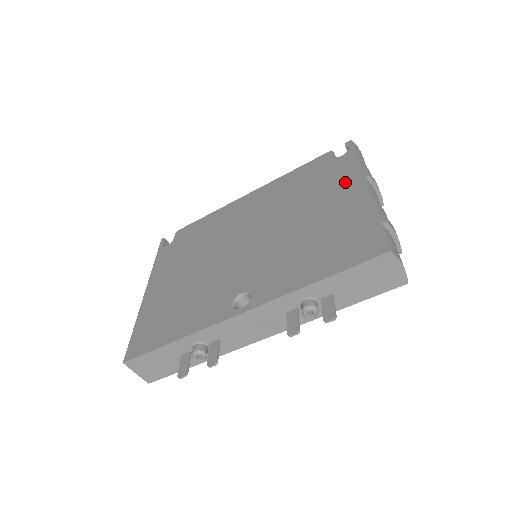
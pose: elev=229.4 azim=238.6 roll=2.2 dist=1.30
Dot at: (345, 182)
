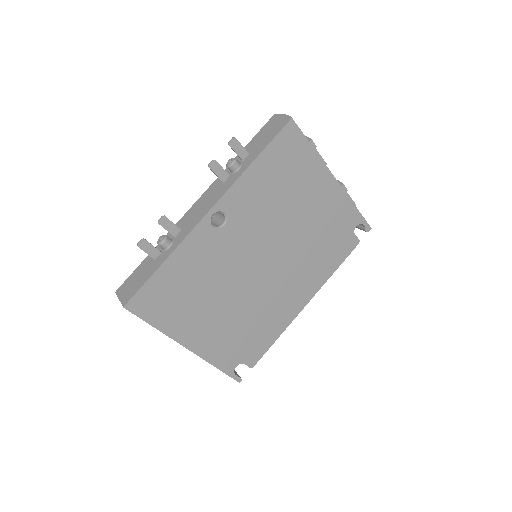
Dot at: occluded
